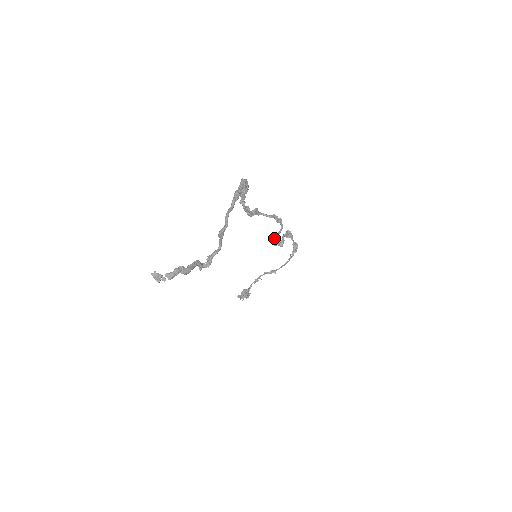
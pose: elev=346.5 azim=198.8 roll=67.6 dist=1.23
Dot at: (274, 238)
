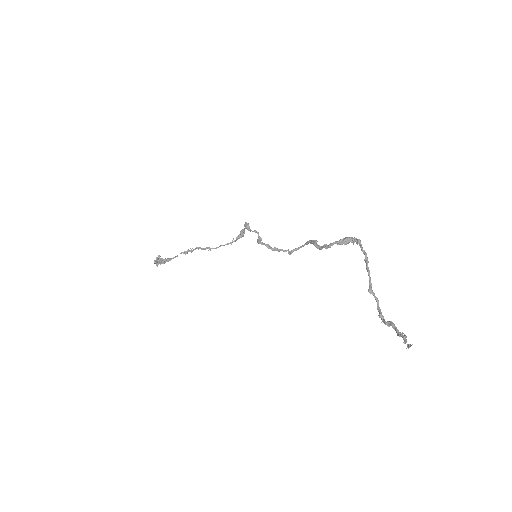
Dot at: (292, 252)
